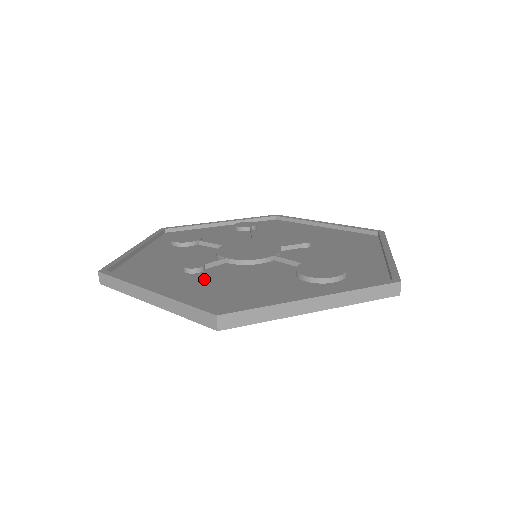
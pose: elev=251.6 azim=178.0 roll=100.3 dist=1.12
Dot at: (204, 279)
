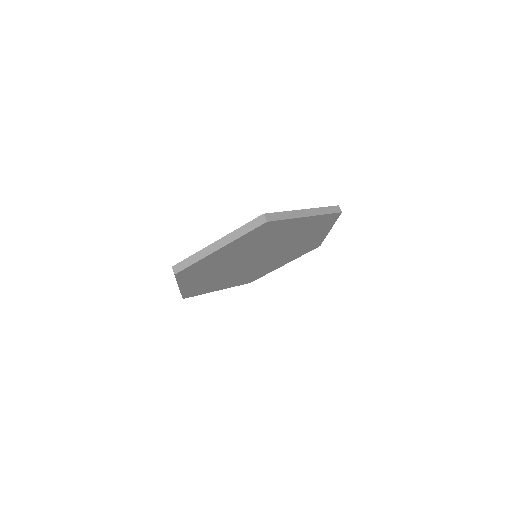
Dot at: occluded
